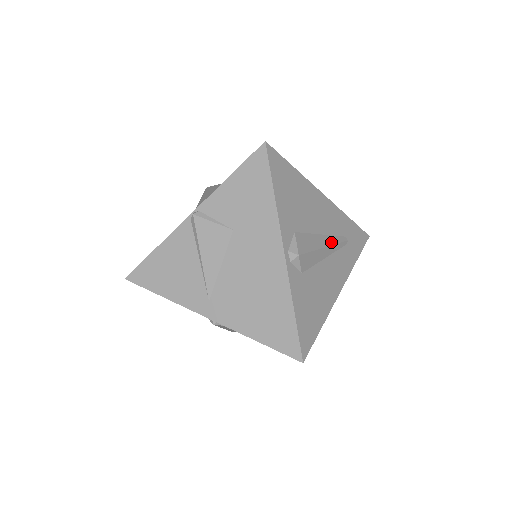
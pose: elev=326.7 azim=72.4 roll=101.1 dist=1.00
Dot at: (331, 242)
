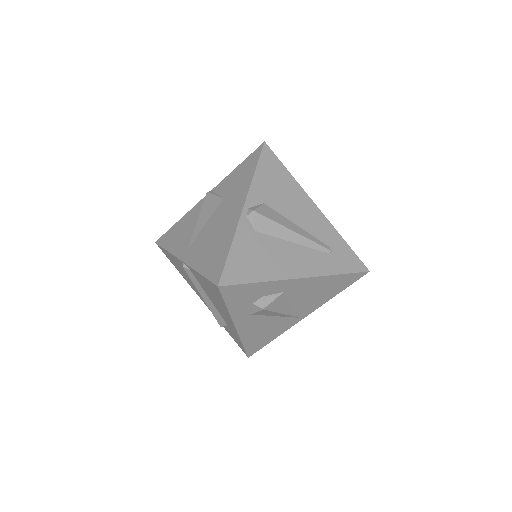
Dot at: (305, 235)
